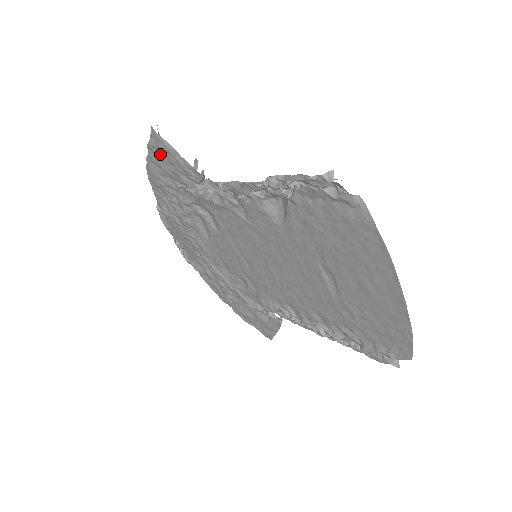
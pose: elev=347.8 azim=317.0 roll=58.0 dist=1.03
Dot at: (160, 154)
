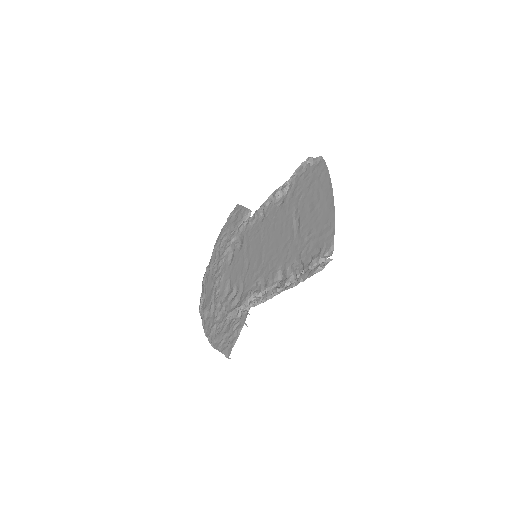
Dot at: (233, 216)
